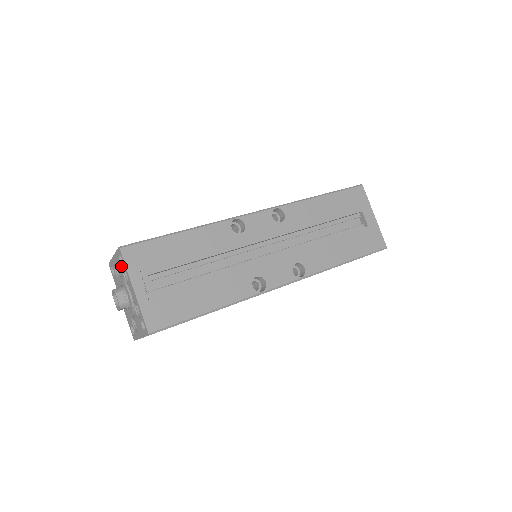
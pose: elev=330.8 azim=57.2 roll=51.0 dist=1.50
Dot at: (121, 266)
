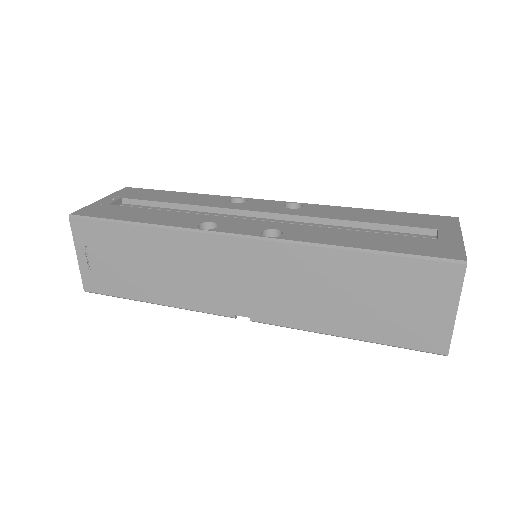
Dot at: occluded
